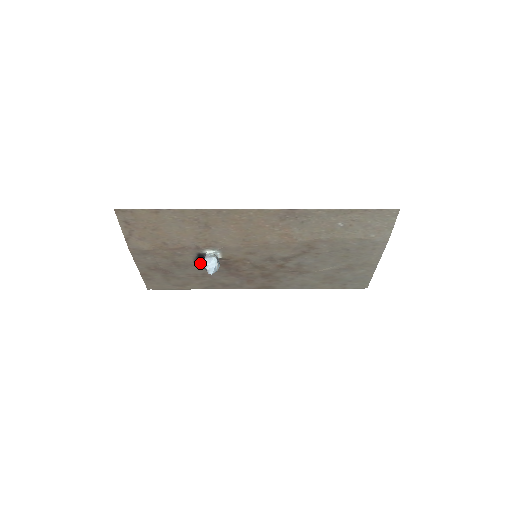
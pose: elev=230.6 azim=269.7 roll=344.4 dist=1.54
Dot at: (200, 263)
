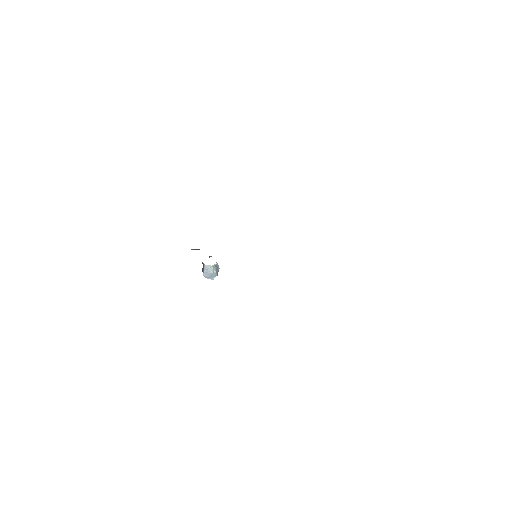
Dot at: occluded
